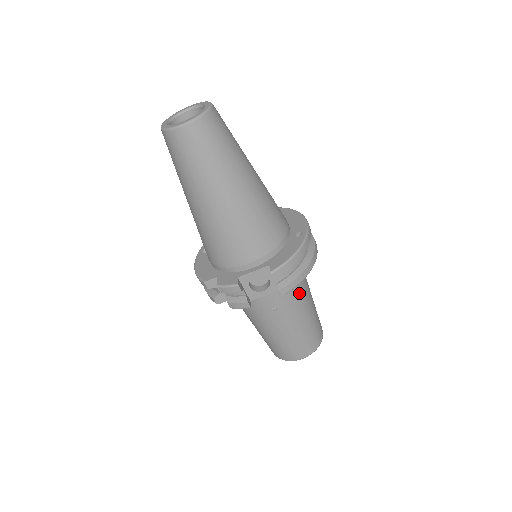
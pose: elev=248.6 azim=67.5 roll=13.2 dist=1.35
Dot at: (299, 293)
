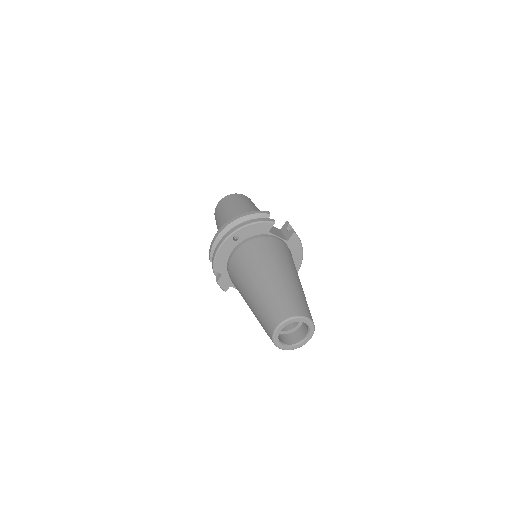
Dot at: occluded
